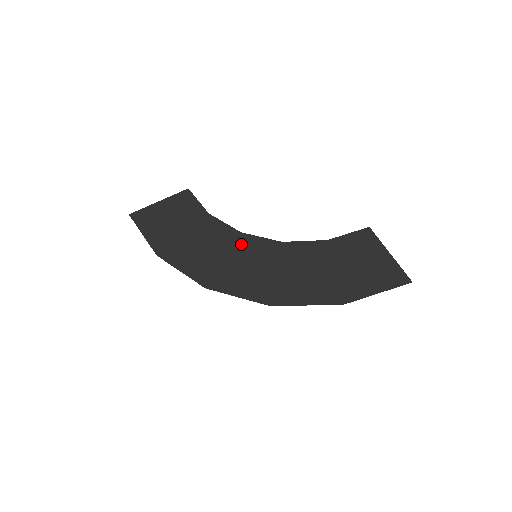
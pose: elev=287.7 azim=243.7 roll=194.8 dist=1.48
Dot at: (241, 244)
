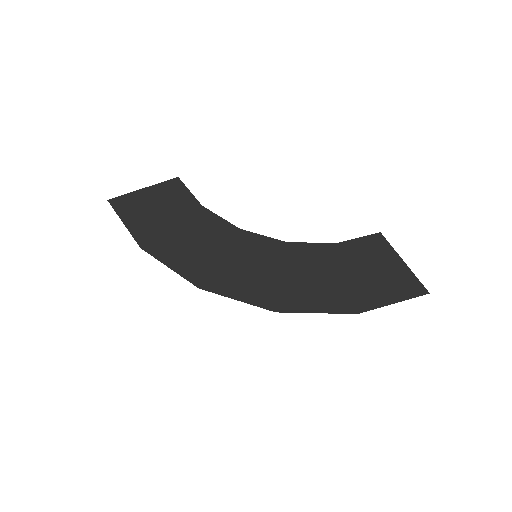
Dot at: (240, 241)
